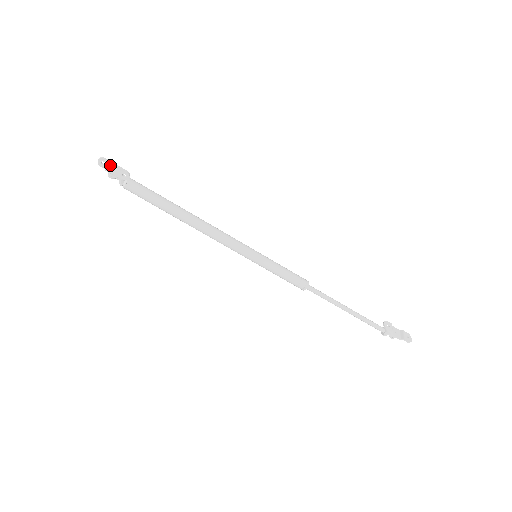
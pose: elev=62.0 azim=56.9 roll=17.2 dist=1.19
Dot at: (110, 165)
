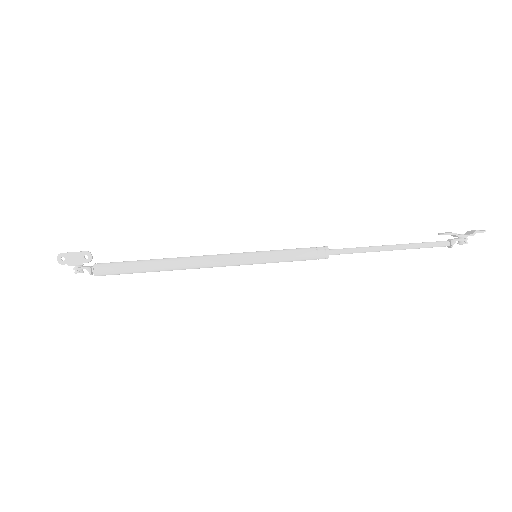
Dot at: (69, 256)
